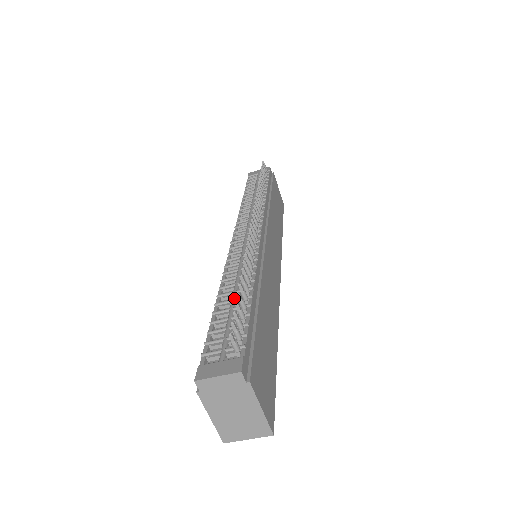
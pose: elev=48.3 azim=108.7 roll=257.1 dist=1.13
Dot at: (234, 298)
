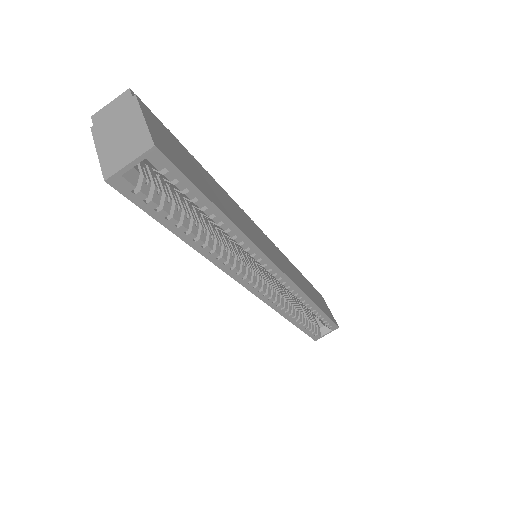
Dot at: occluded
